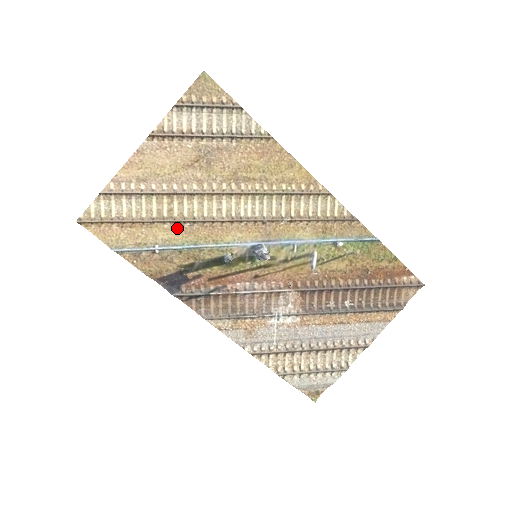
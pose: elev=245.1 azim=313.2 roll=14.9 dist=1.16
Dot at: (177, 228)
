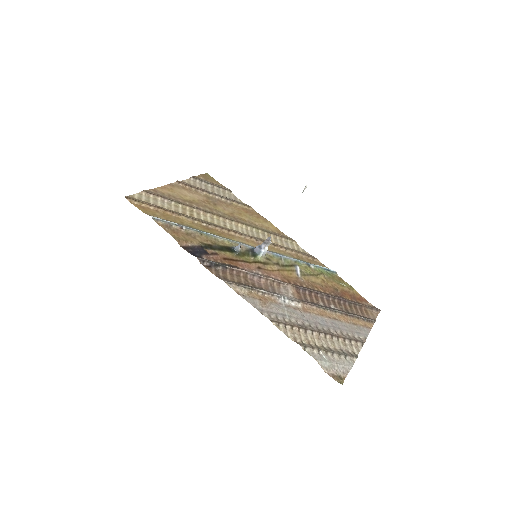
Dot at: (197, 224)
